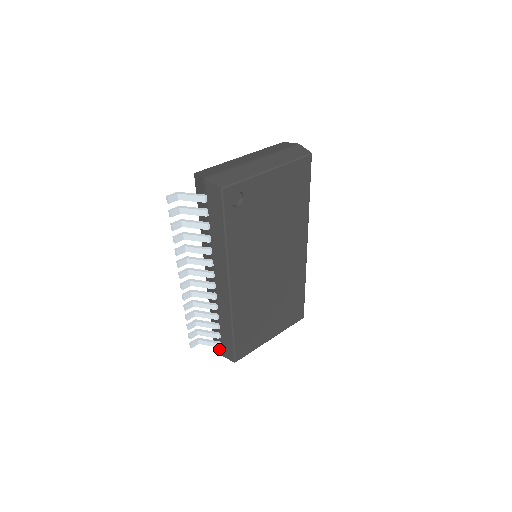
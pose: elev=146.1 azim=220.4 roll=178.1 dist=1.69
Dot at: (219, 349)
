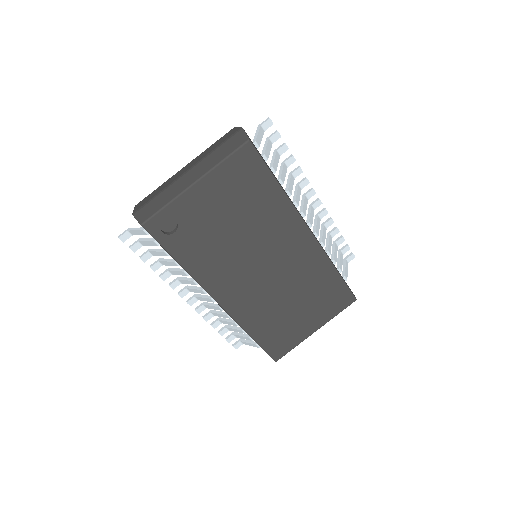
Dot at: occluded
